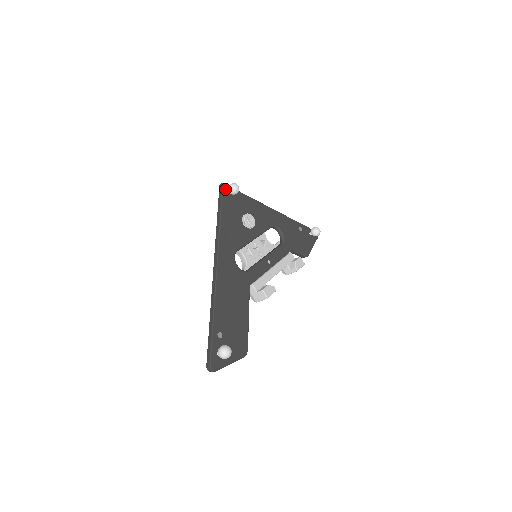
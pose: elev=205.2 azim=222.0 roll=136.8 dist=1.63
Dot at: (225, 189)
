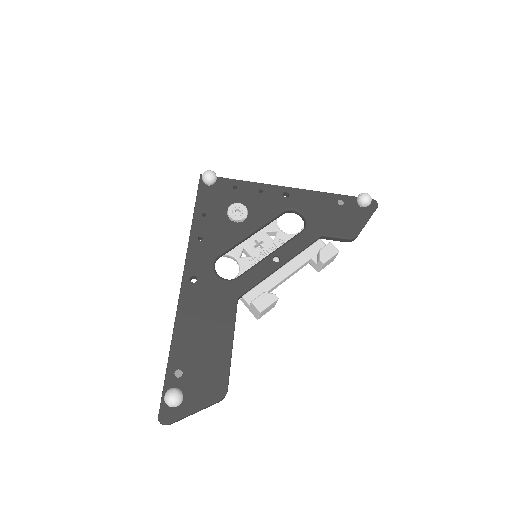
Dot at: occluded
